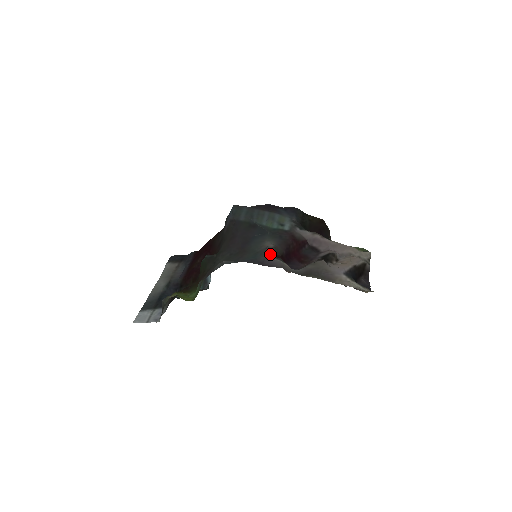
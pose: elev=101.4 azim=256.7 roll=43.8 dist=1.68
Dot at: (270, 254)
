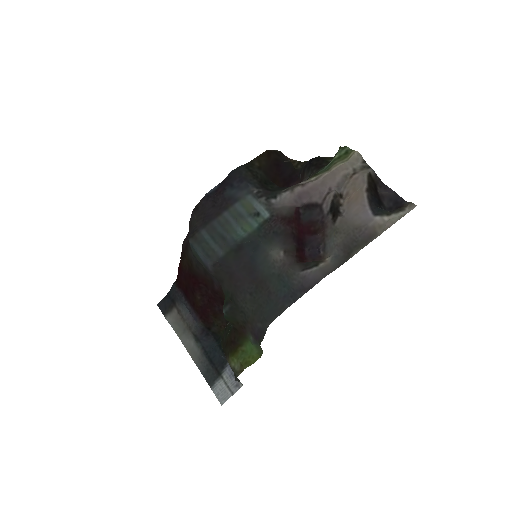
Dot at: (296, 269)
